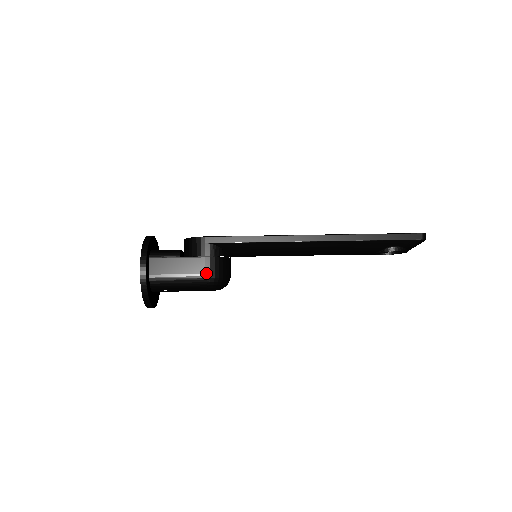
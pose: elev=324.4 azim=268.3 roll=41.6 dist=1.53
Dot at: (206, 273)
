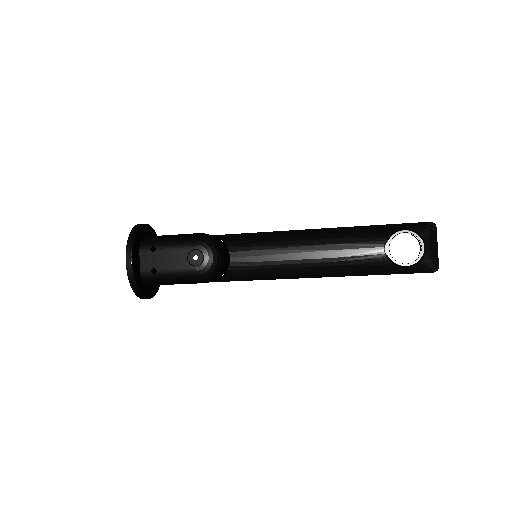
Dot at: (200, 233)
